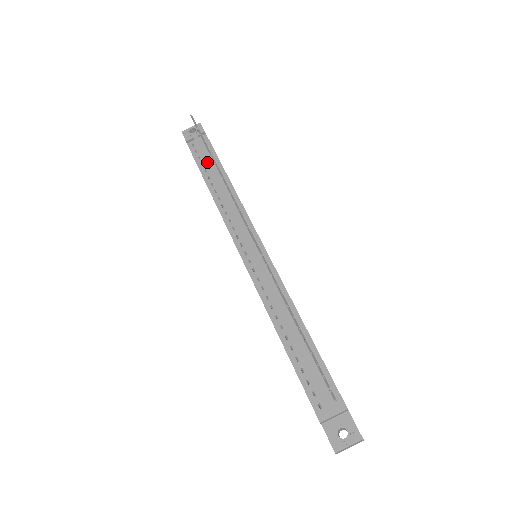
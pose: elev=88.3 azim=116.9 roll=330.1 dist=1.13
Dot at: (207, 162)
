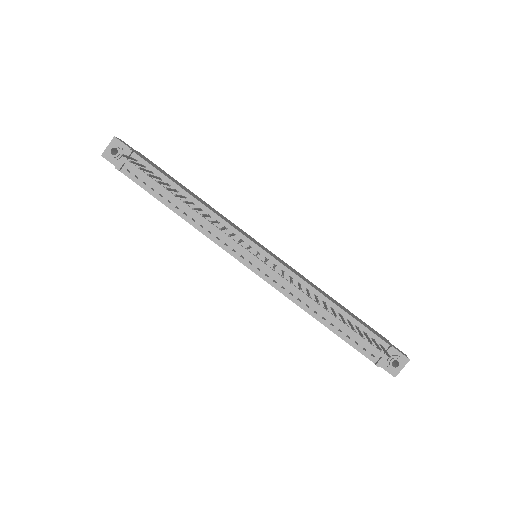
Dot at: (158, 187)
